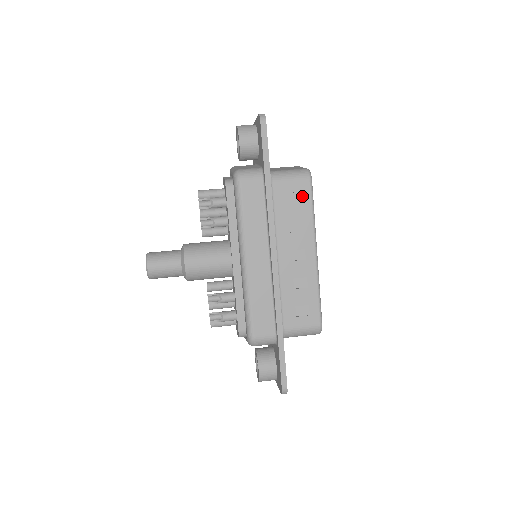
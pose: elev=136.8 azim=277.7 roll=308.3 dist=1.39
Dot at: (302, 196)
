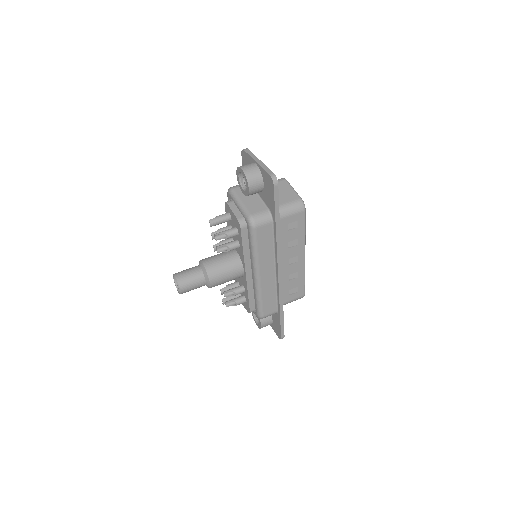
Dot at: (298, 223)
